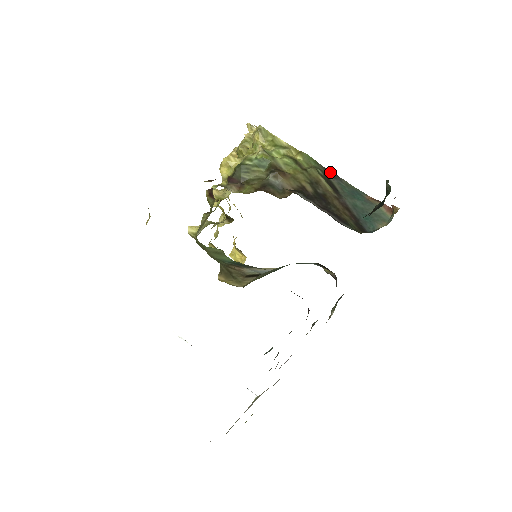
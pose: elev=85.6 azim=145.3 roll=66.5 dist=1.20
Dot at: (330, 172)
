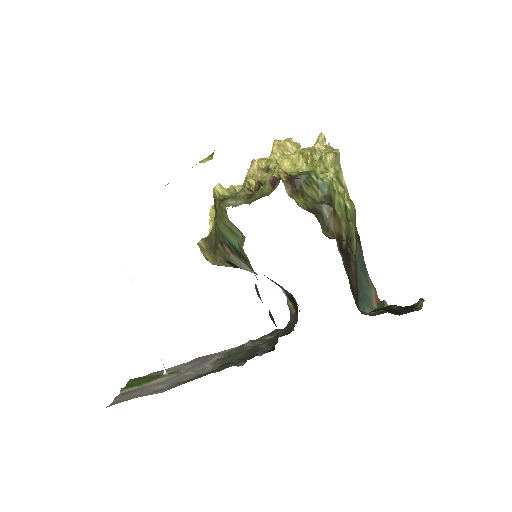
Dot at: occluded
